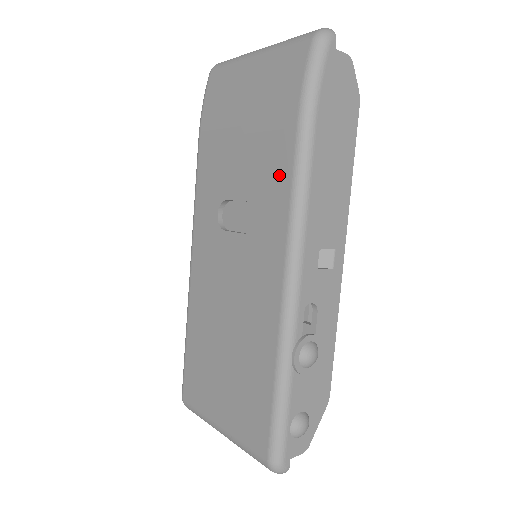
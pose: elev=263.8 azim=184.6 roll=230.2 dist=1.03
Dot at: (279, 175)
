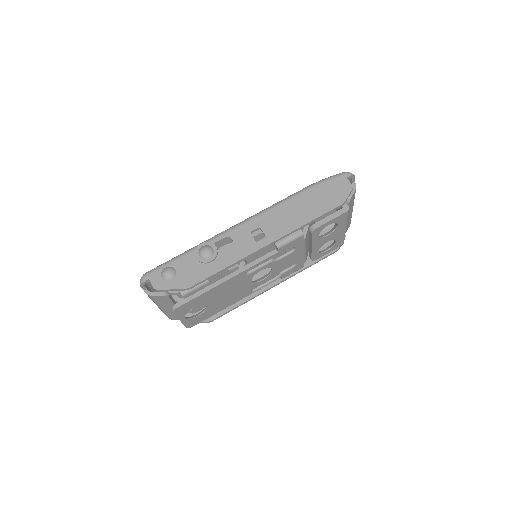
Dot at: occluded
